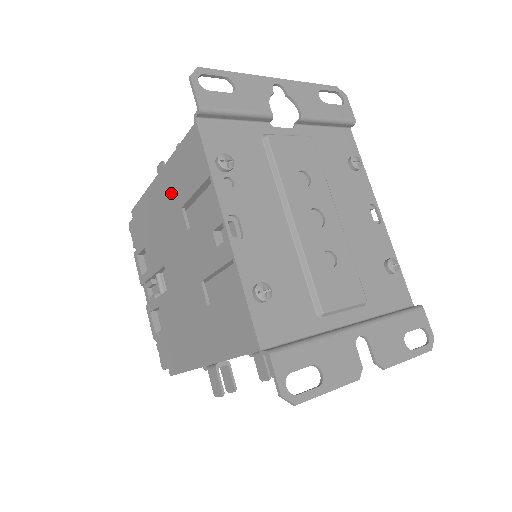
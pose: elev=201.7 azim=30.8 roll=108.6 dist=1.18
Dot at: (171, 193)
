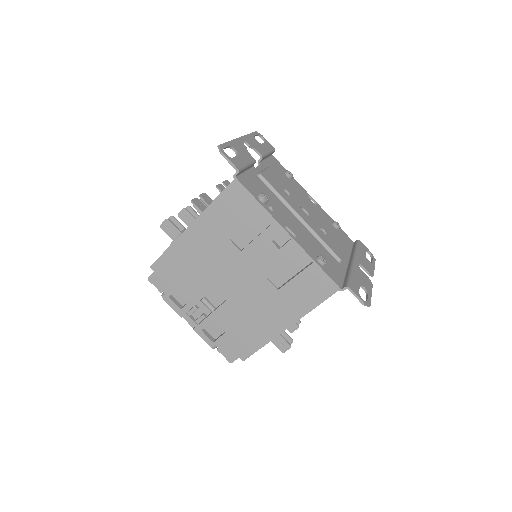
Dot at: (212, 234)
